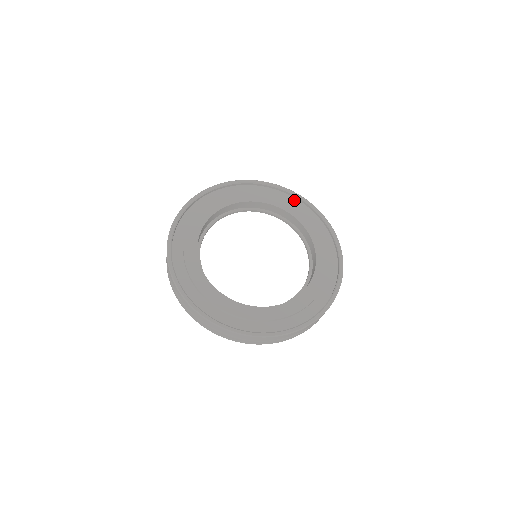
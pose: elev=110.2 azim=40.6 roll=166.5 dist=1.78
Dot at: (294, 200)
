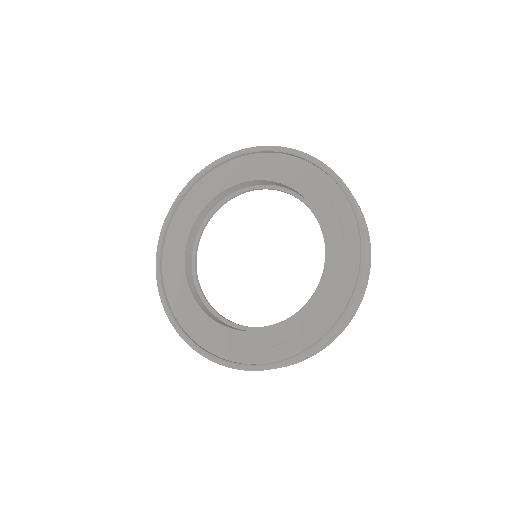
Dot at: (275, 157)
